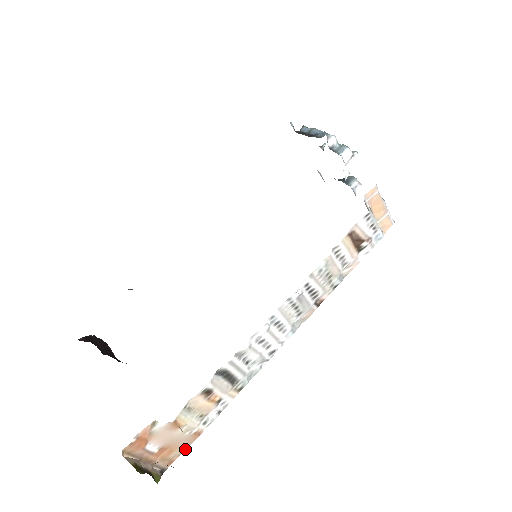
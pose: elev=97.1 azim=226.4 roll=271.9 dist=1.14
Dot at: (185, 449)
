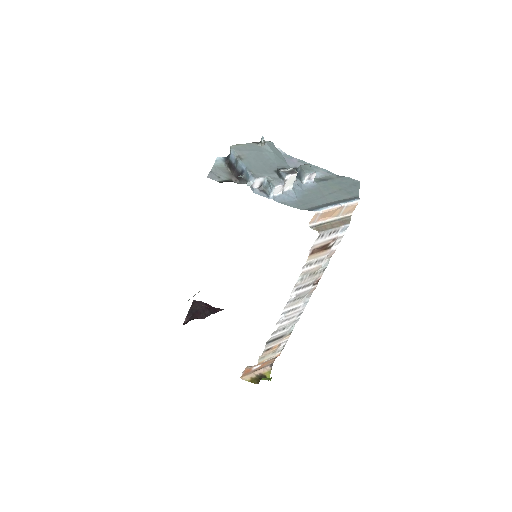
Dot at: occluded
